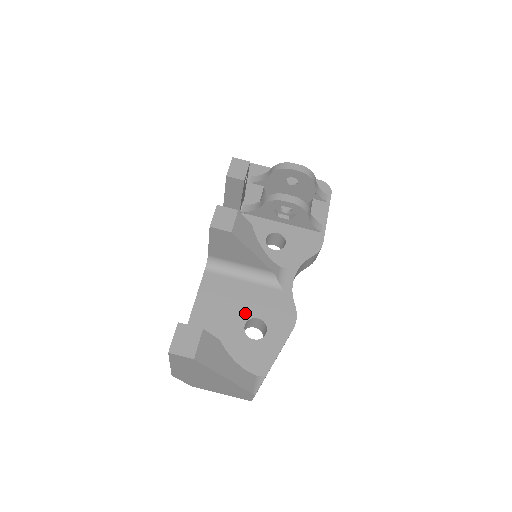
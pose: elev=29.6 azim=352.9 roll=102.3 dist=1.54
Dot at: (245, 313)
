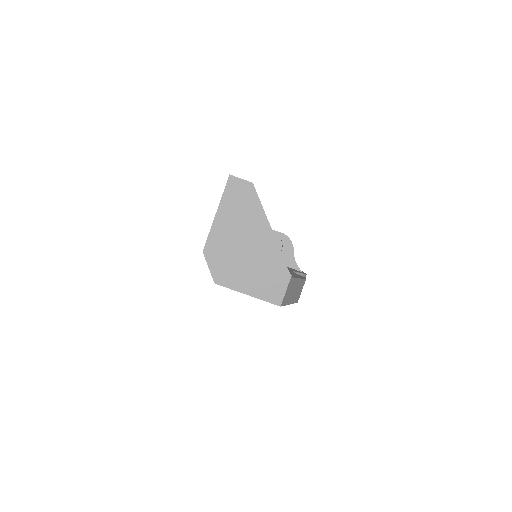
Dot at: occluded
